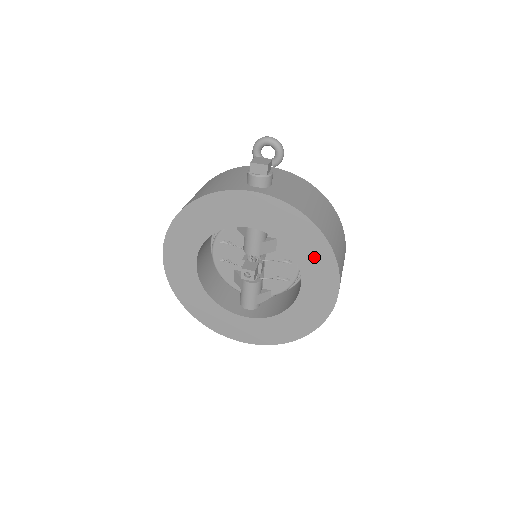
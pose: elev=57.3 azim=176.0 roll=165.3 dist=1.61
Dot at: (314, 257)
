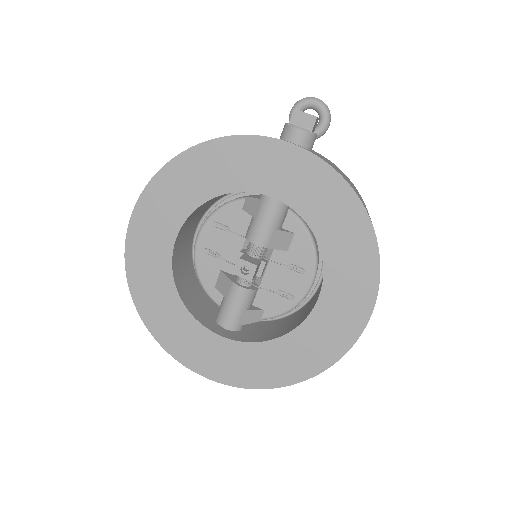
Dot at: (349, 257)
